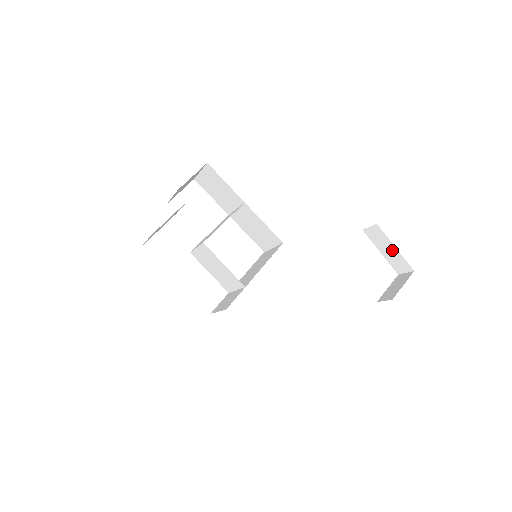
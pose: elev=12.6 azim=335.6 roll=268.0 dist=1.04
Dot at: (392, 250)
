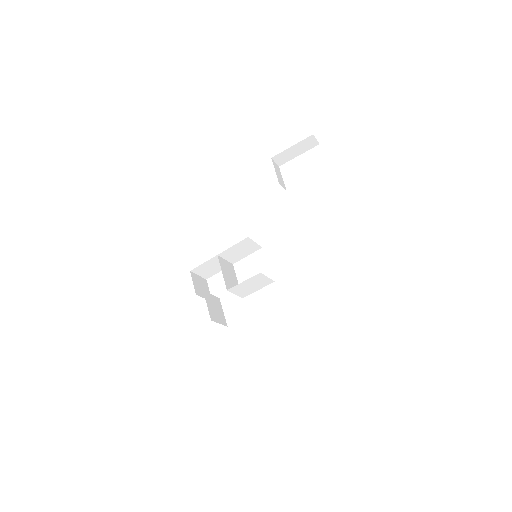
Dot at: (295, 148)
